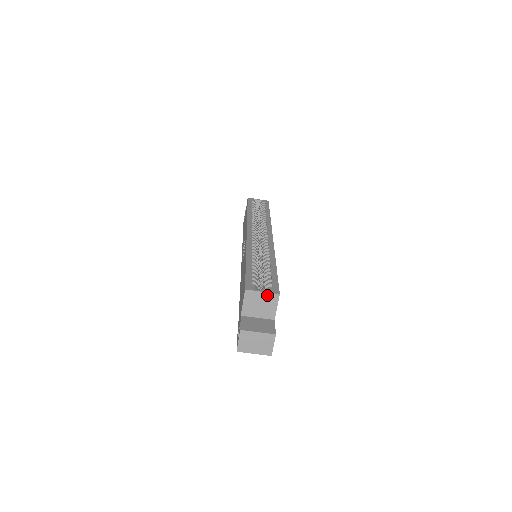
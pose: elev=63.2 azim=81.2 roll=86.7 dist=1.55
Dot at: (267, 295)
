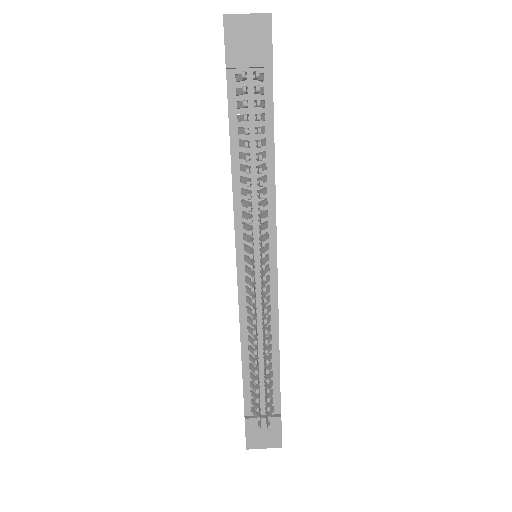
Dot at: occluded
